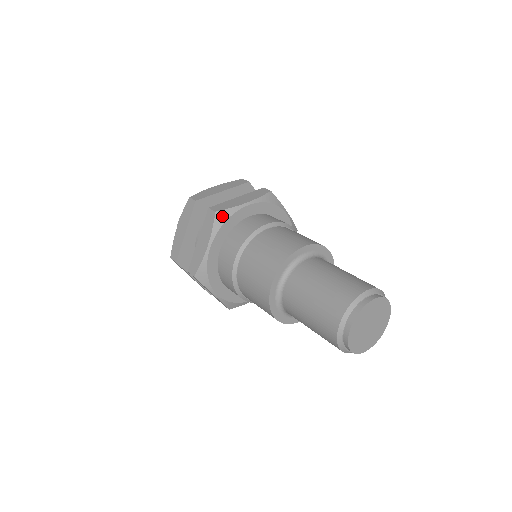
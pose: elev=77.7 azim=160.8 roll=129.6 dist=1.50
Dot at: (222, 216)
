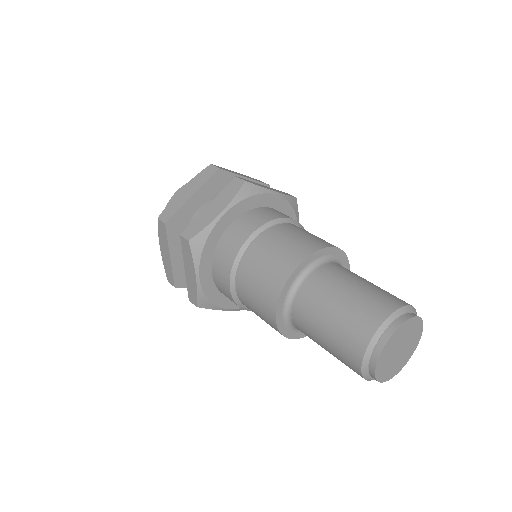
Dot at: (198, 242)
